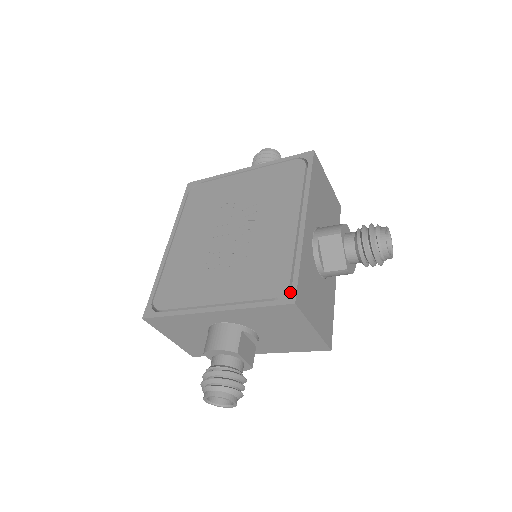
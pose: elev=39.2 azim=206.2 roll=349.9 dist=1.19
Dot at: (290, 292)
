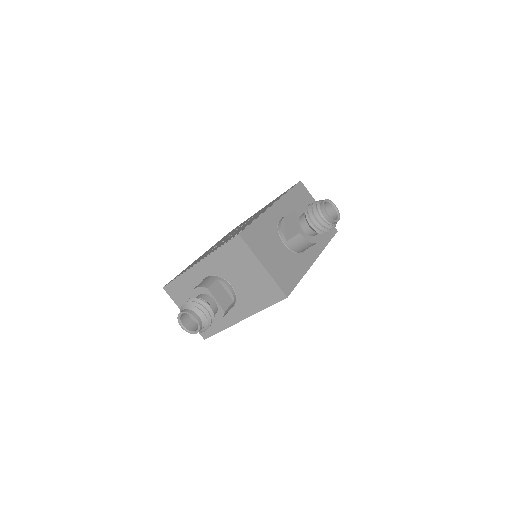
Dot at: occluded
